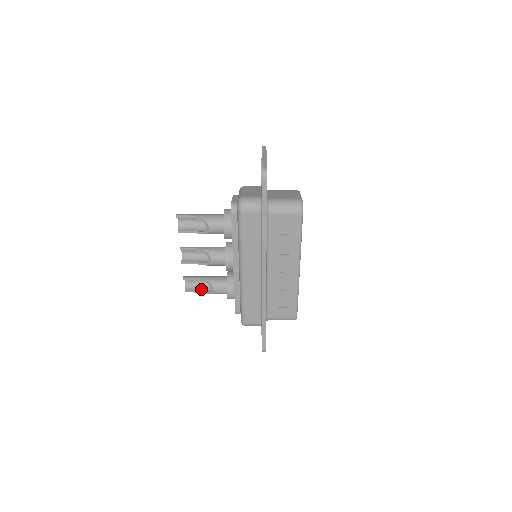
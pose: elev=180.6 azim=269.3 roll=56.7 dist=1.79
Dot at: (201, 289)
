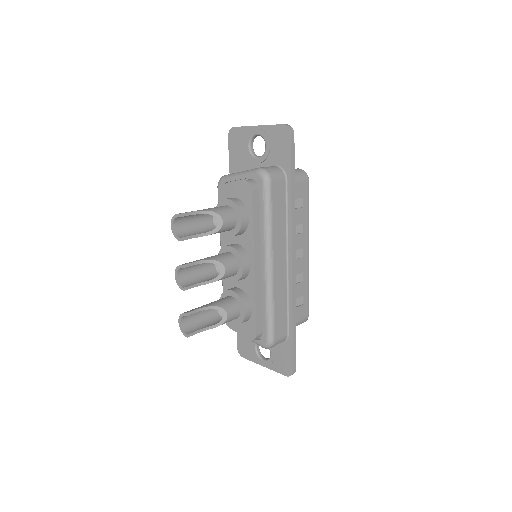
Dot at: (203, 326)
